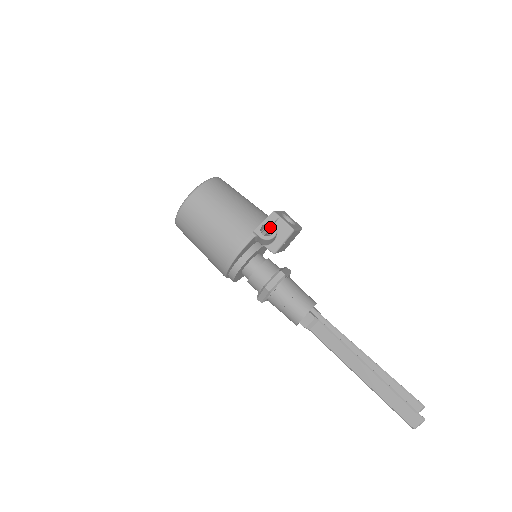
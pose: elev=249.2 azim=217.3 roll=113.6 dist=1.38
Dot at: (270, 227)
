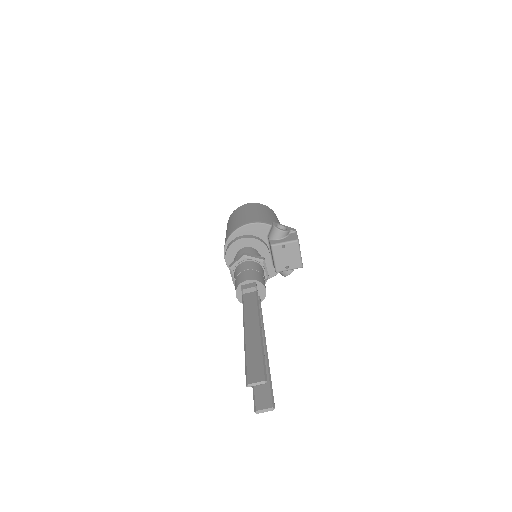
Dot at: occluded
